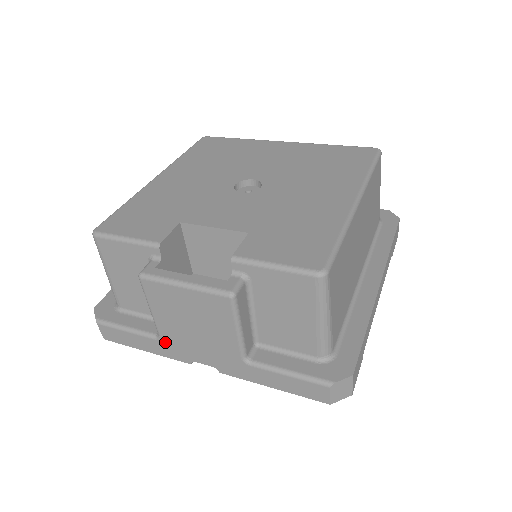
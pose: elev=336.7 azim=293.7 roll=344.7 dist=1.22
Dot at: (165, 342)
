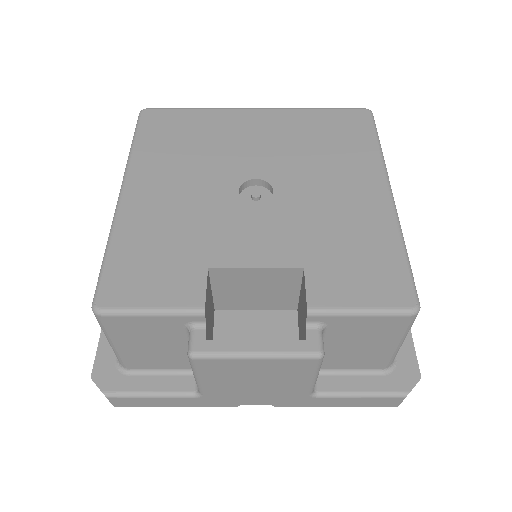
Dot at: (208, 398)
